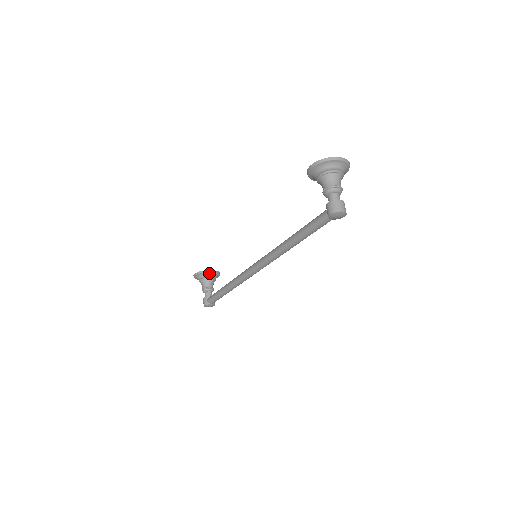
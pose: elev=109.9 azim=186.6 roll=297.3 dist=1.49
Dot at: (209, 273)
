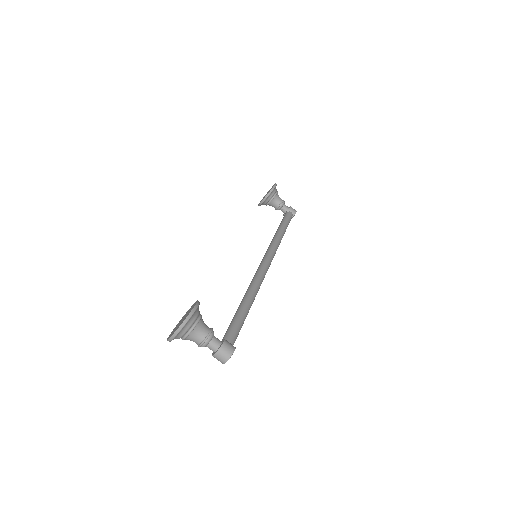
Dot at: (264, 201)
